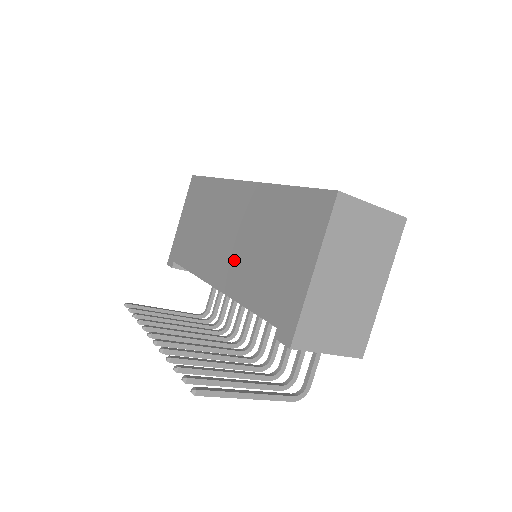
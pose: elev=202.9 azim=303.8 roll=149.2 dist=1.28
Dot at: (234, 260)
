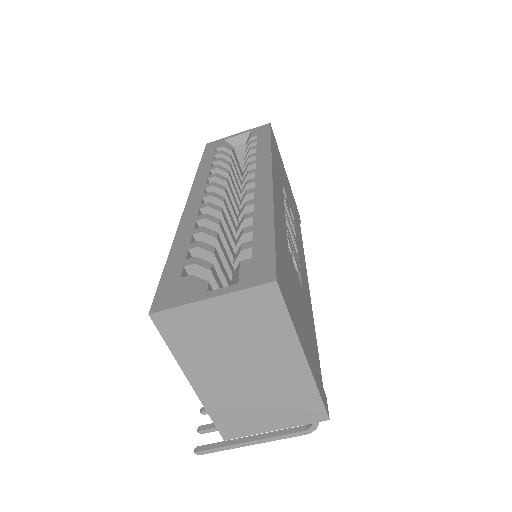
Dot at: occluded
